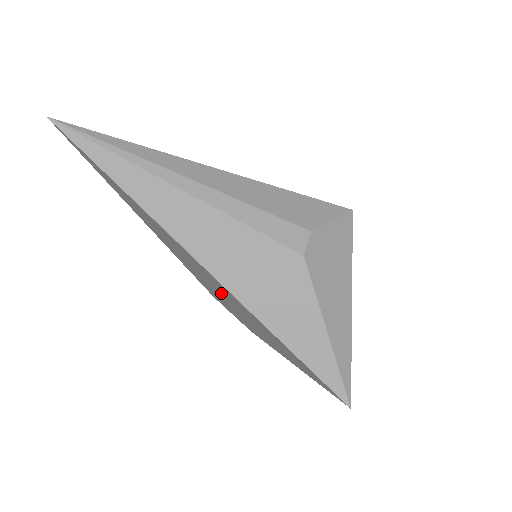
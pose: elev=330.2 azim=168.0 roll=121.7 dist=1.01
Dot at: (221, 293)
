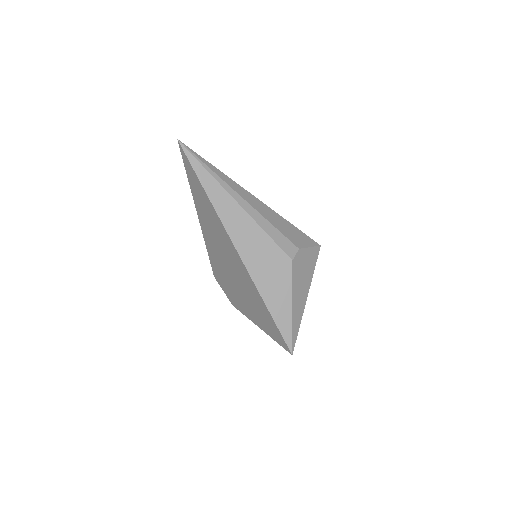
Dot at: (232, 271)
